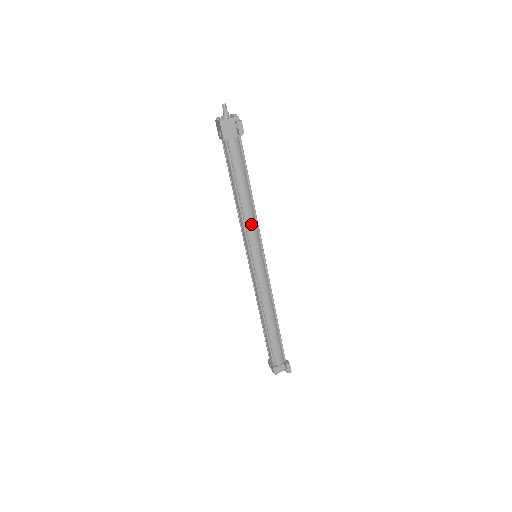
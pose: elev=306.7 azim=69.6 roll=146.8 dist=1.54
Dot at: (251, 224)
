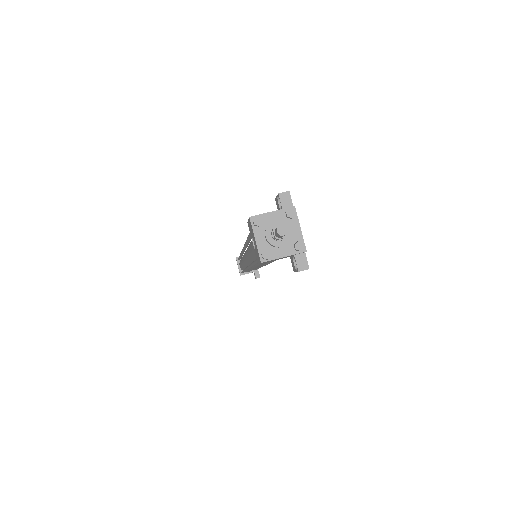
Dot at: occluded
